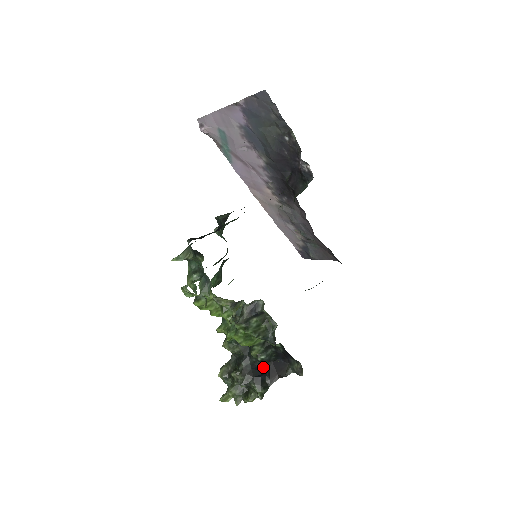
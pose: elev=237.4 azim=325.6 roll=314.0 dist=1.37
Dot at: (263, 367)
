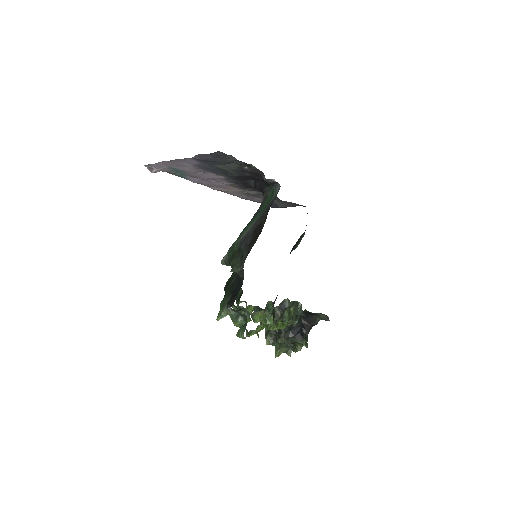
Dot at: (297, 325)
